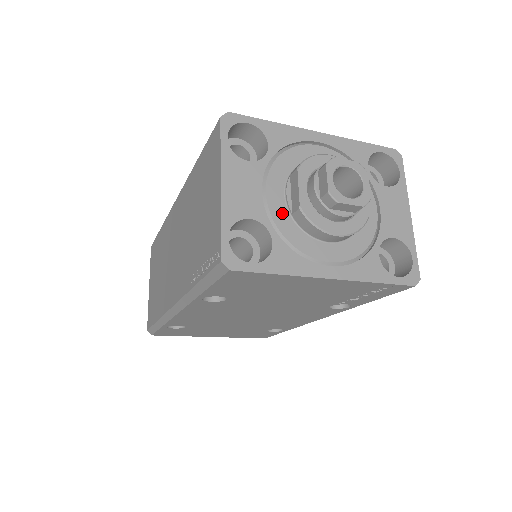
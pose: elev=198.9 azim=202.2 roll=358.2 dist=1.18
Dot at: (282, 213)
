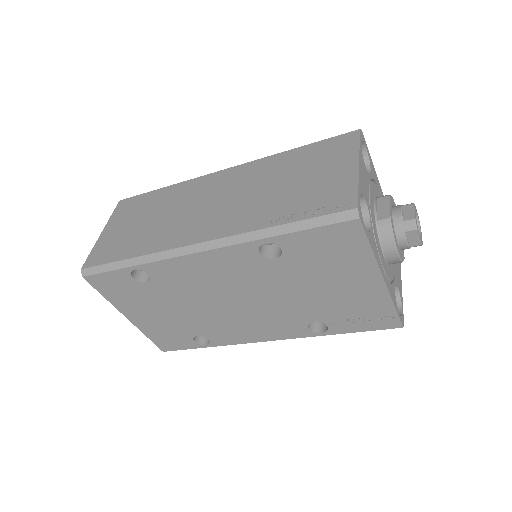
Dot at: (373, 215)
